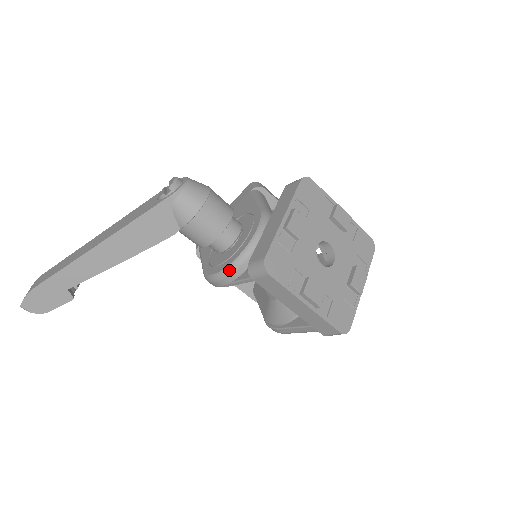
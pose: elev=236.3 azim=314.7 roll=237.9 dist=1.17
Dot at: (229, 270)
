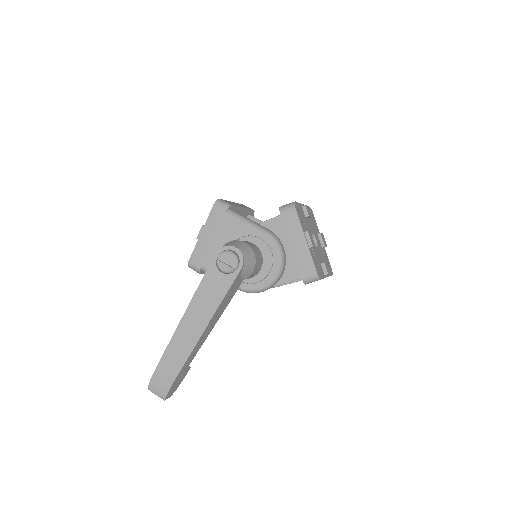
Dot at: (274, 283)
